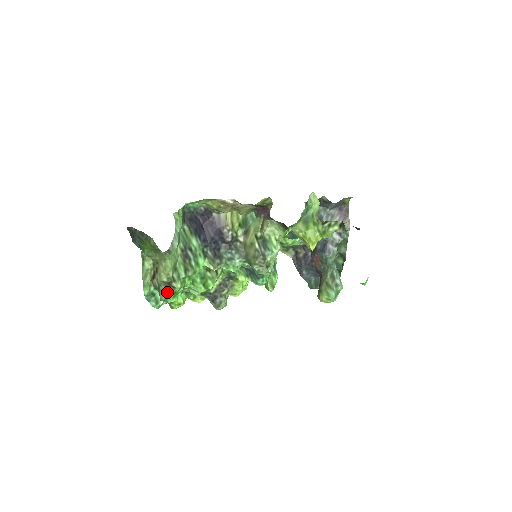
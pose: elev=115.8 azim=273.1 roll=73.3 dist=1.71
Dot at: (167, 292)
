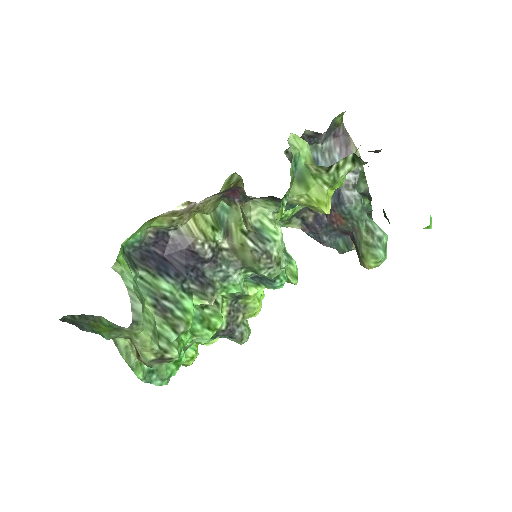
Dot at: (165, 368)
